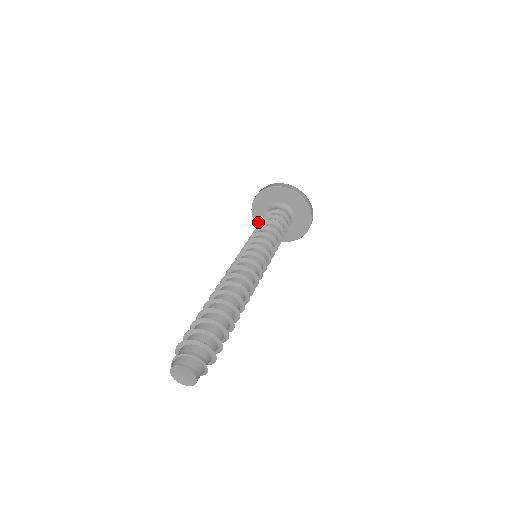
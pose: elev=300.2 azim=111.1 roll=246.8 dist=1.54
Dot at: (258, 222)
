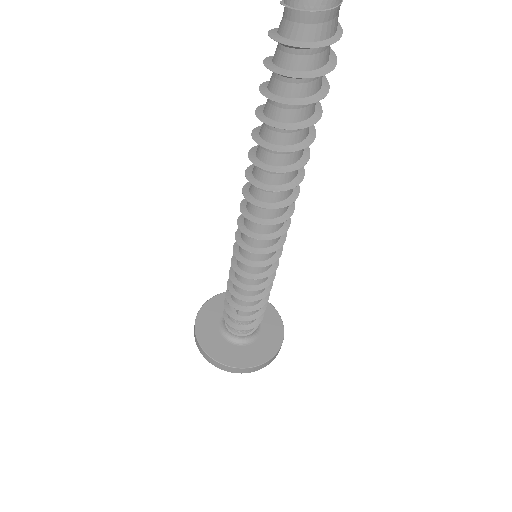
Dot at: (228, 360)
